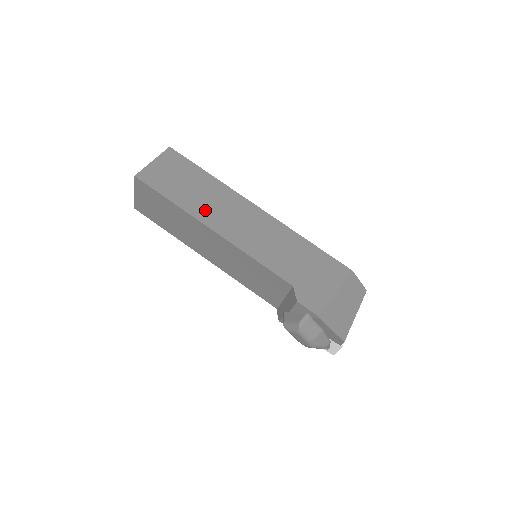
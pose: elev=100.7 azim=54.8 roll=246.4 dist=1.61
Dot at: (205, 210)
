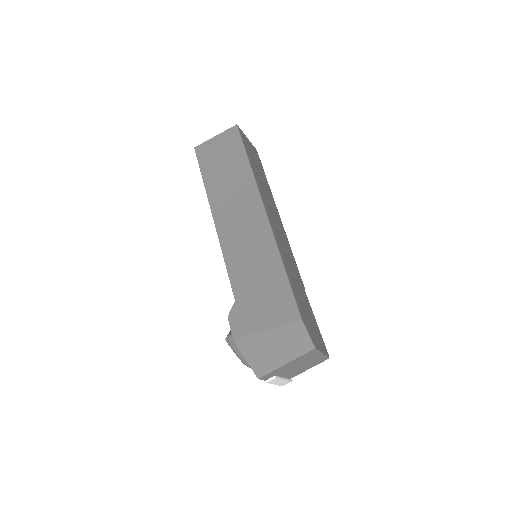
Dot at: (221, 197)
